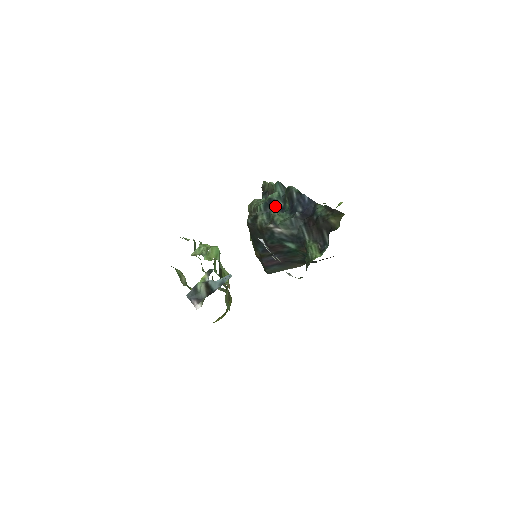
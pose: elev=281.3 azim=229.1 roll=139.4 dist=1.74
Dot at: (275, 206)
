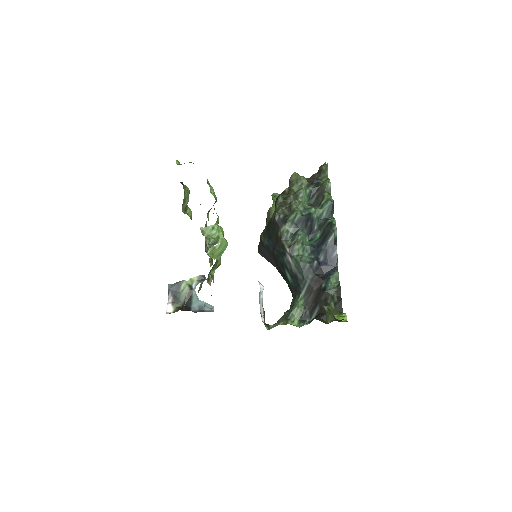
Dot at: (308, 226)
